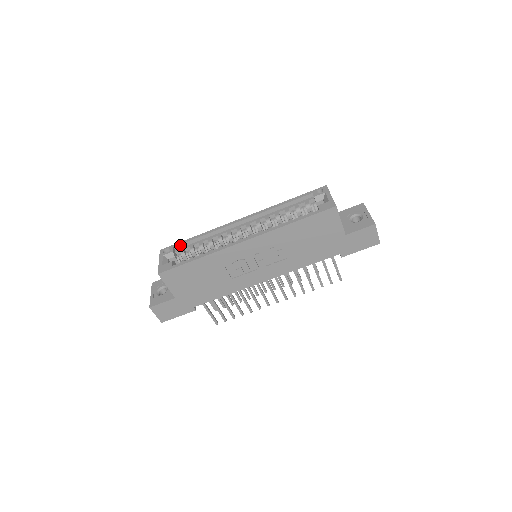
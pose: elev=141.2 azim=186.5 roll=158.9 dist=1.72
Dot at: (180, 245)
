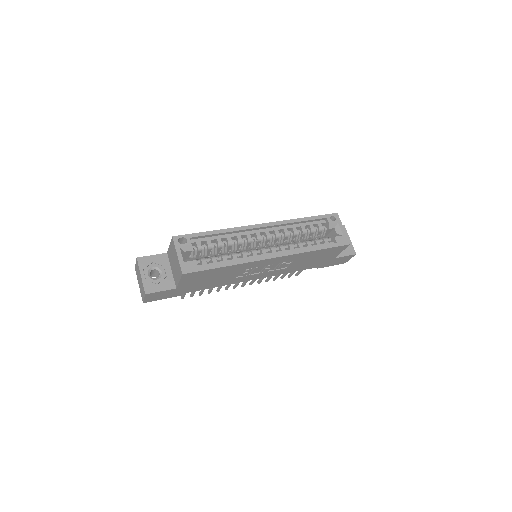
Dot at: (197, 237)
